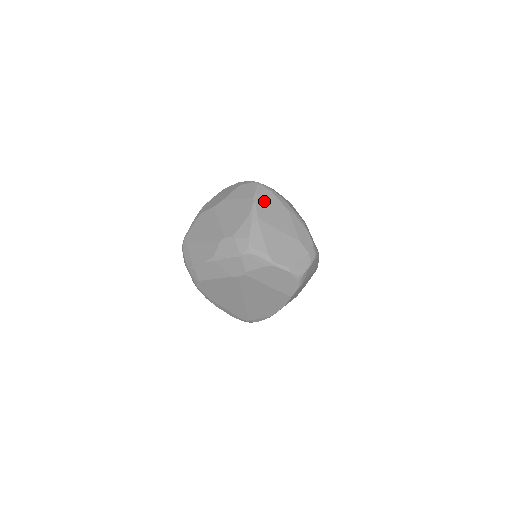
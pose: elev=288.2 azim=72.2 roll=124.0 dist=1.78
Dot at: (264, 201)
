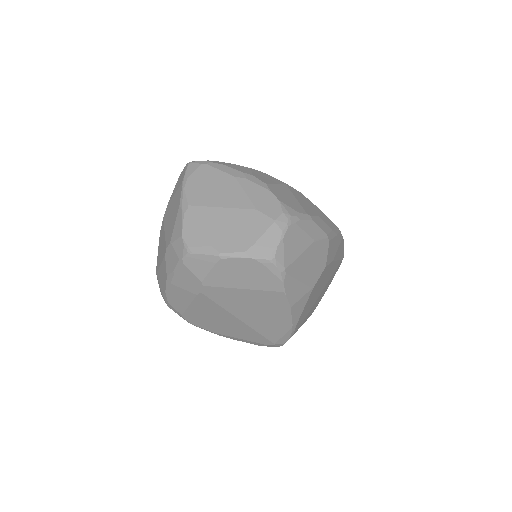
Dot at: (196, 180)
